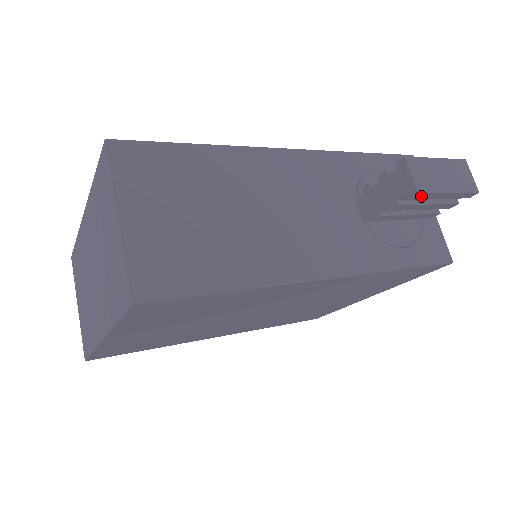
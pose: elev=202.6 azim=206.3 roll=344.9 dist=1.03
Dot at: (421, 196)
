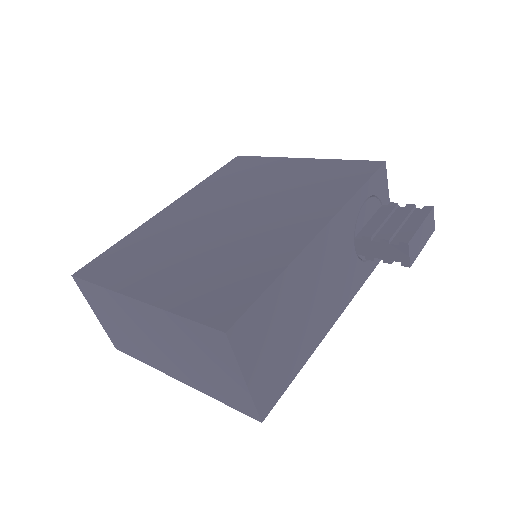
Dot at: occluded
